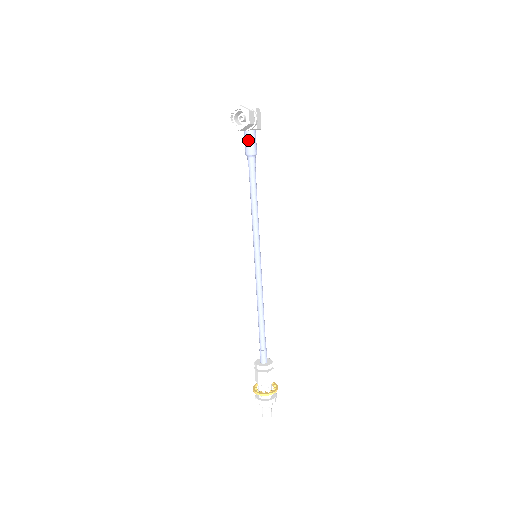
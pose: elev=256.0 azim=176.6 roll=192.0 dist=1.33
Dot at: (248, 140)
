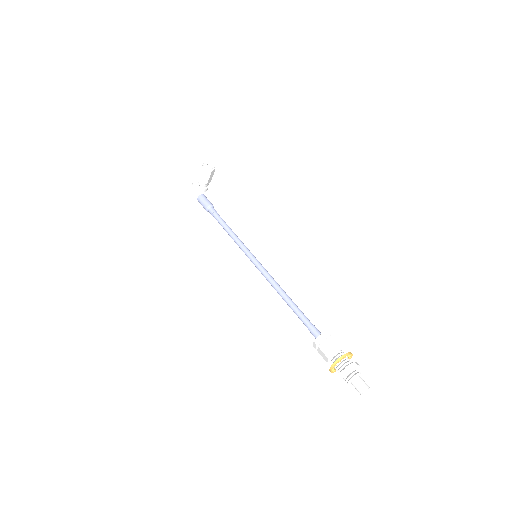
Dot at: (205, 198)
